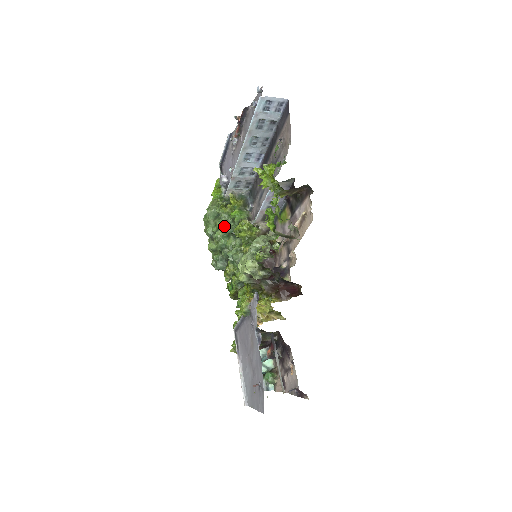
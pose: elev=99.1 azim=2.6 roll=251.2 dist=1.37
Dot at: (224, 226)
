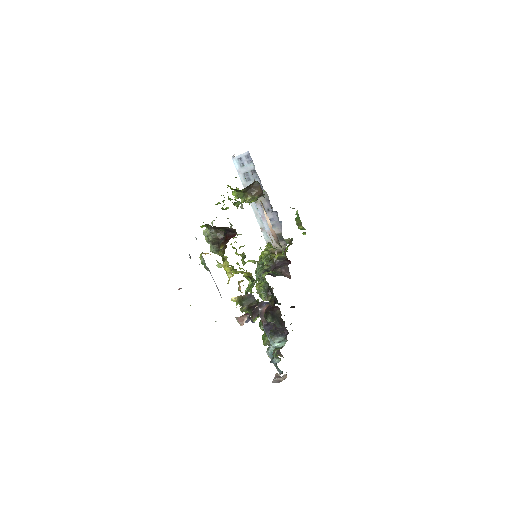
Dot at: occluded
